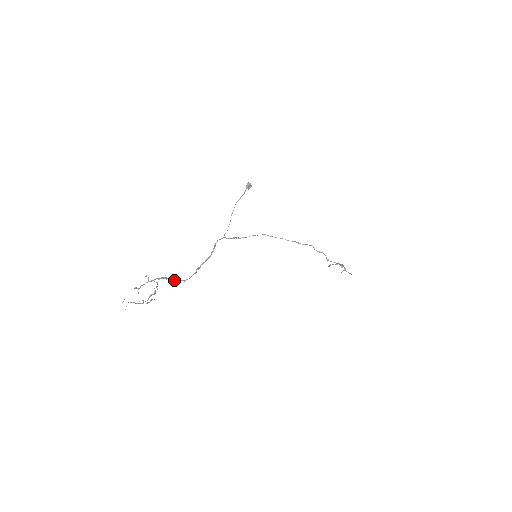
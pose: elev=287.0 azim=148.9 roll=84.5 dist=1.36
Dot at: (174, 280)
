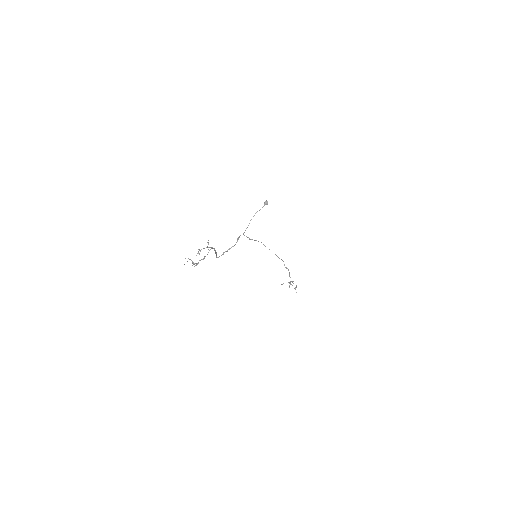
Dot at: occluded
